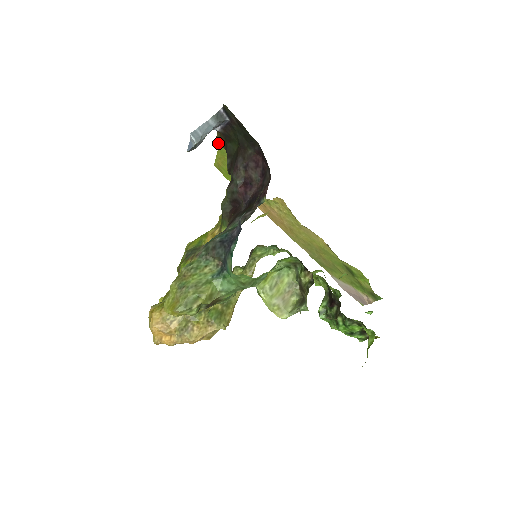
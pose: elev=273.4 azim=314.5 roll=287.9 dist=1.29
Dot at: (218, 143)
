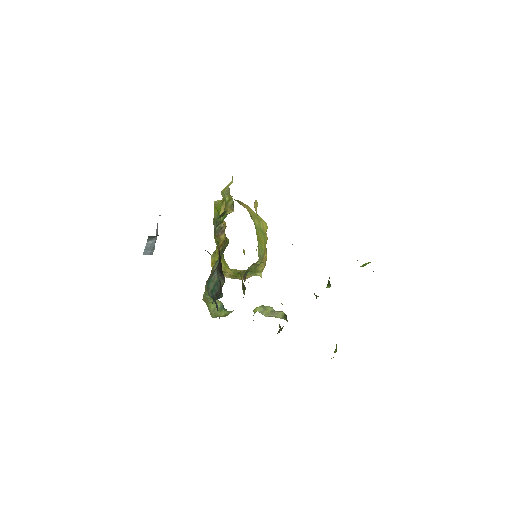
Dot at: occluded
